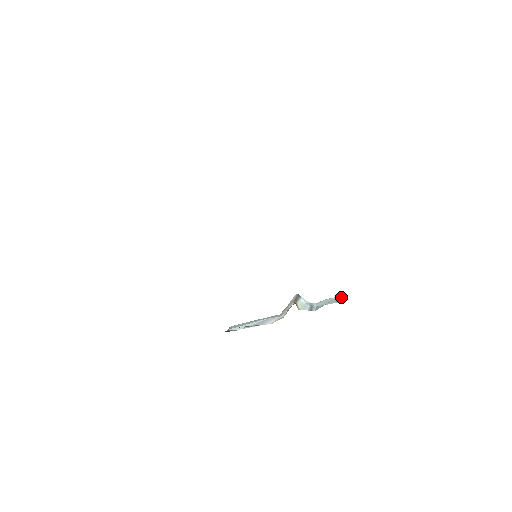
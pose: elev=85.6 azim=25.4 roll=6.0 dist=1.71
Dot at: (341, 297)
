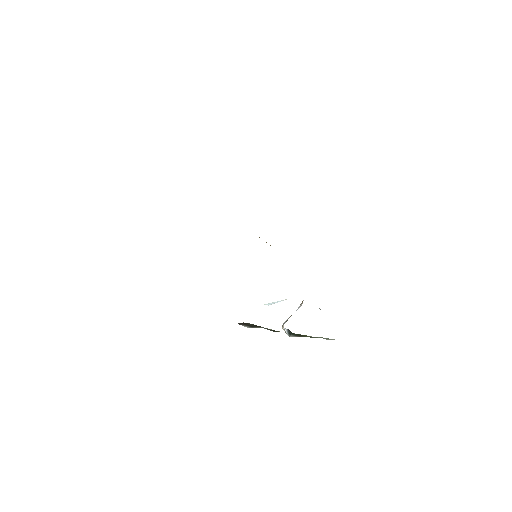
Dot at: occluded
